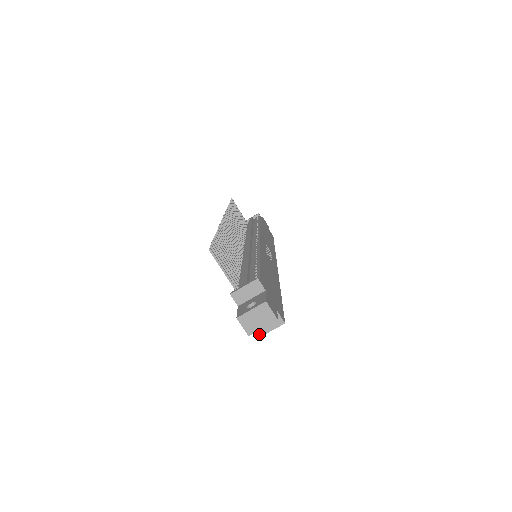
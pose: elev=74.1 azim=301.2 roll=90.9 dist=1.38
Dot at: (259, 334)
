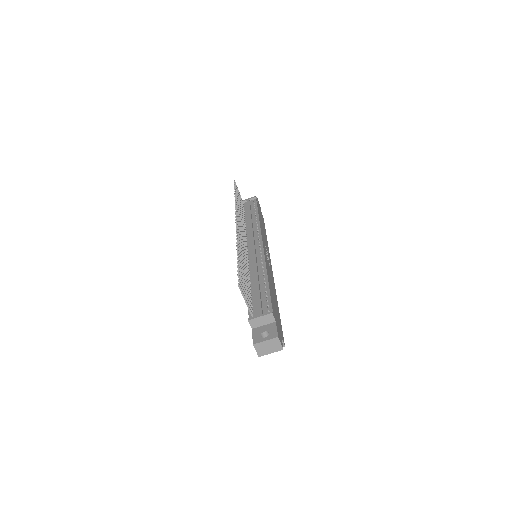
Dot at: occluded
